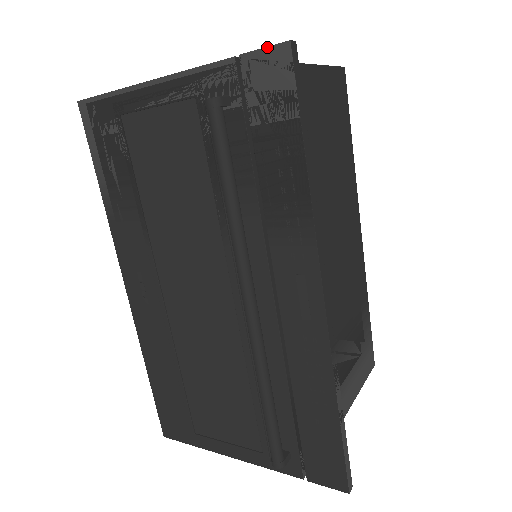
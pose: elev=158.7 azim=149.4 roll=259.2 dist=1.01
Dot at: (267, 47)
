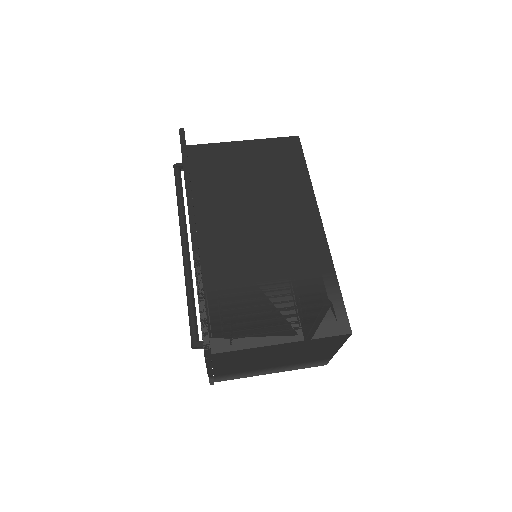
Dot at: occluded
